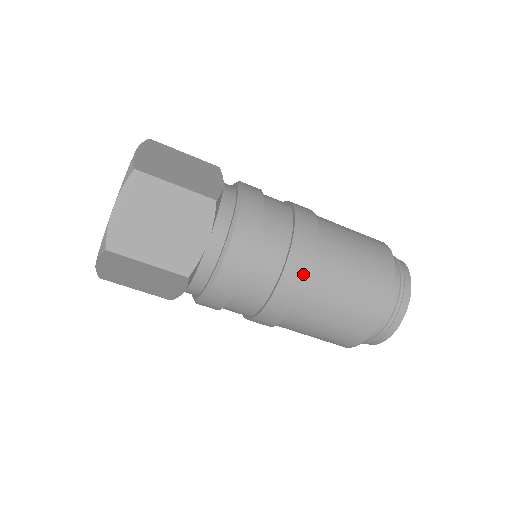
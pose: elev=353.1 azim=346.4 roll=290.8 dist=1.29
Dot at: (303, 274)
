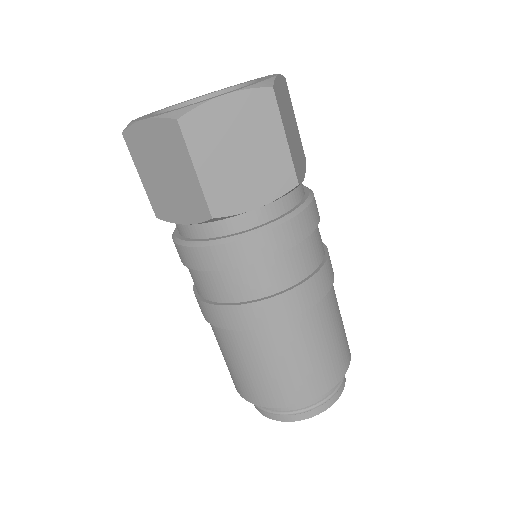
Dot at: (293, 311)
